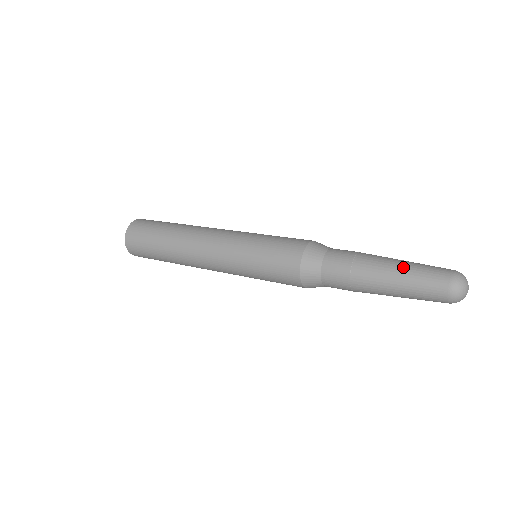
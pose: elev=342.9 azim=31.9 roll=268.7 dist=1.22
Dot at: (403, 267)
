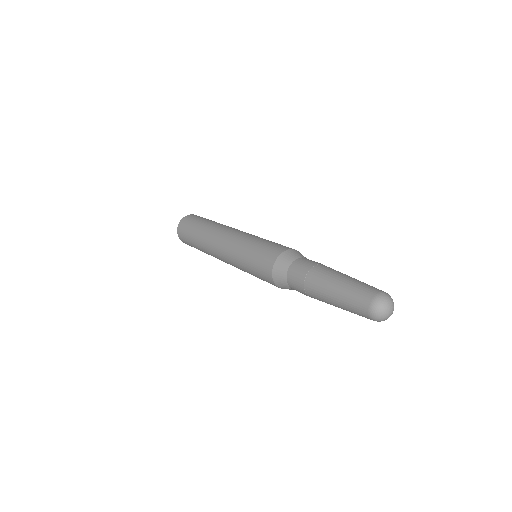
Dot at: (340, 285)
